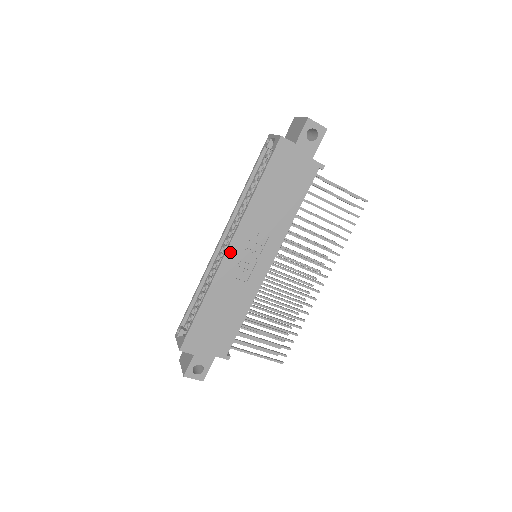
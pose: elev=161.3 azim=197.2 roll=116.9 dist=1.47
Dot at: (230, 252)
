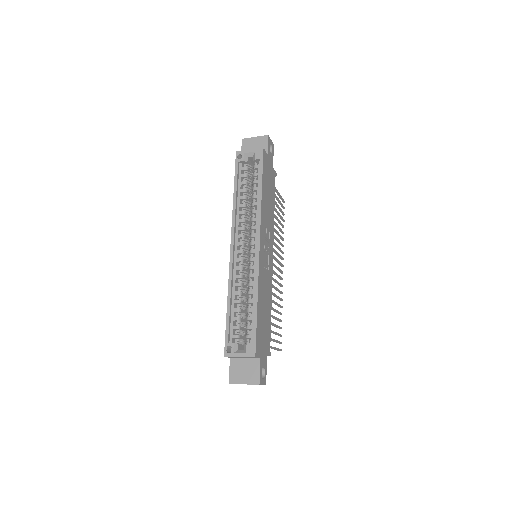
Dot at: (260, 249)
